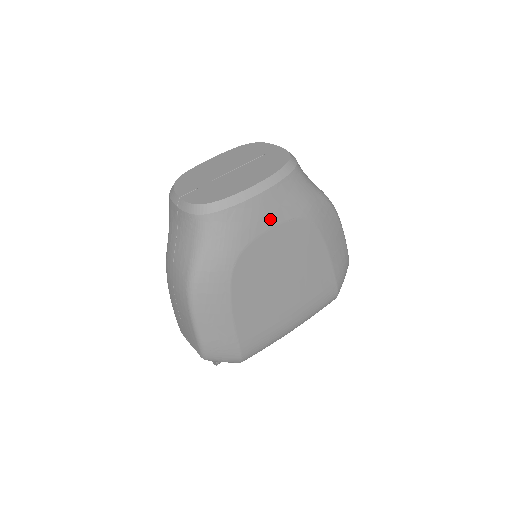
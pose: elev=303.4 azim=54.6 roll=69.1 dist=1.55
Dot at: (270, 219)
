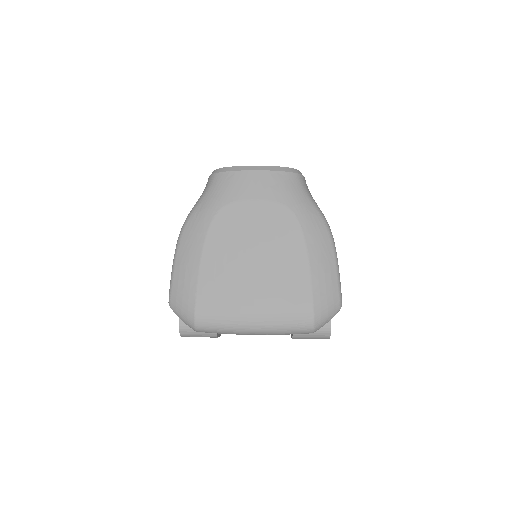
Dot at: (258, 192)
